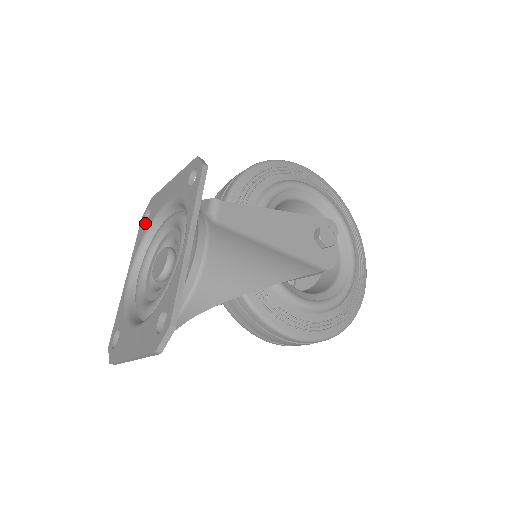
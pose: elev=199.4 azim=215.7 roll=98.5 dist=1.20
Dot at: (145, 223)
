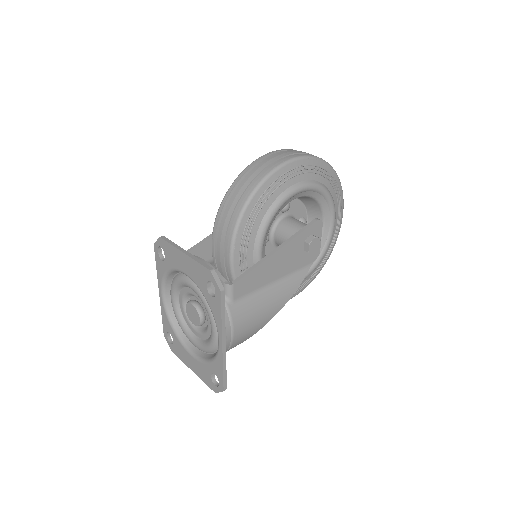
Dot at: (160, 254)
